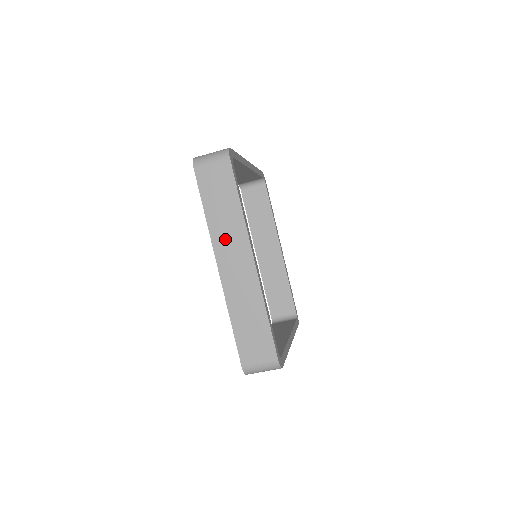
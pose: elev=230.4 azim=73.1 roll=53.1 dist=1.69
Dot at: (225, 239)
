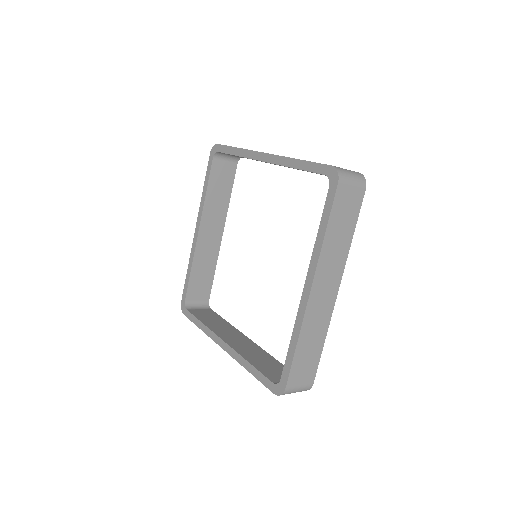
Dot at: (328, 264)
